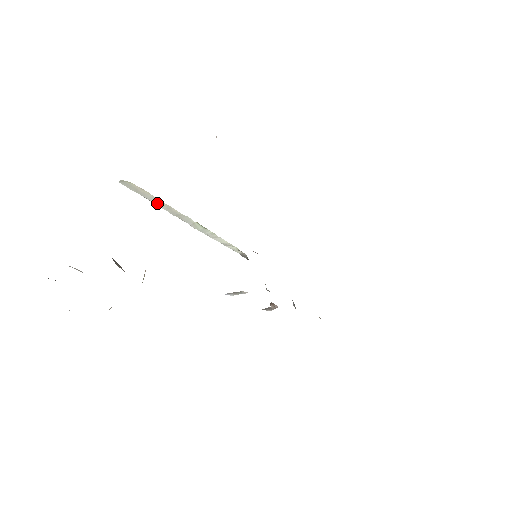
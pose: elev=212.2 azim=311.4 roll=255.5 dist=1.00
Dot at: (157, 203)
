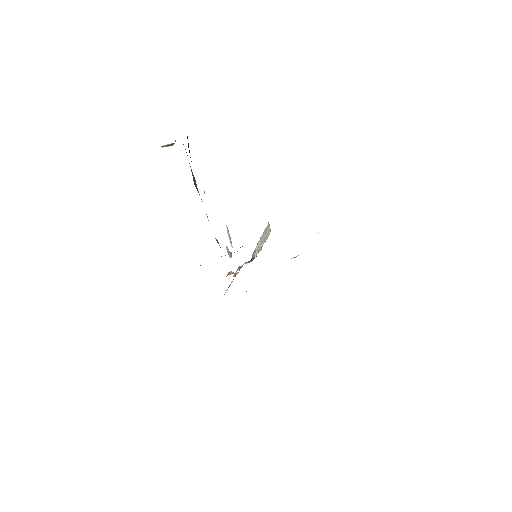
Dot at: (265, 234)
